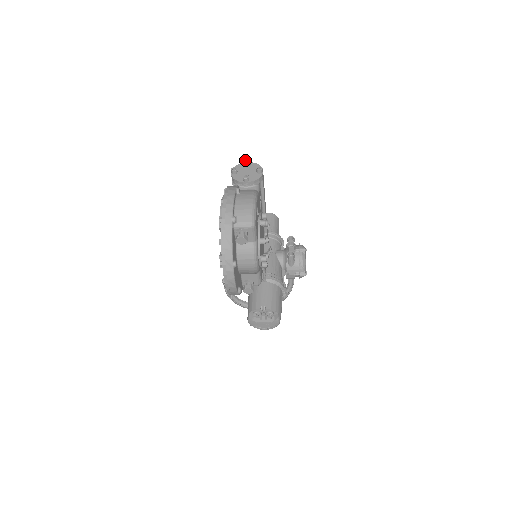
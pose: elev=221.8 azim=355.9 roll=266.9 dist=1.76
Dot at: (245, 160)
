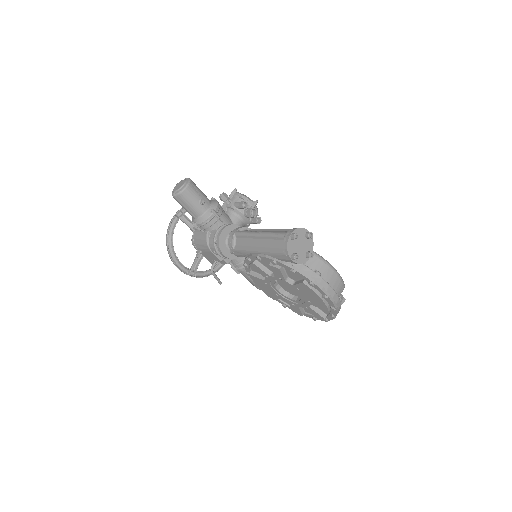
Dot at: (294, 238)
